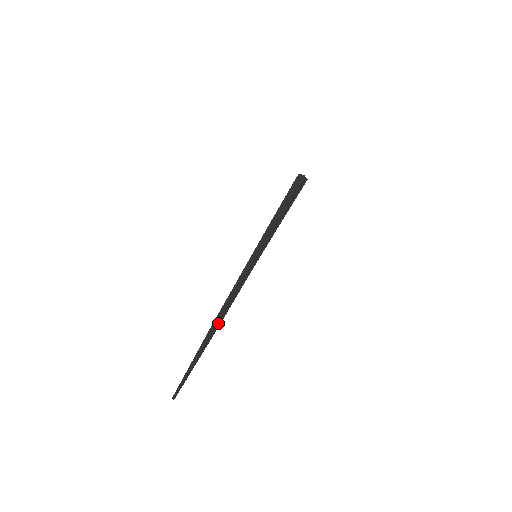
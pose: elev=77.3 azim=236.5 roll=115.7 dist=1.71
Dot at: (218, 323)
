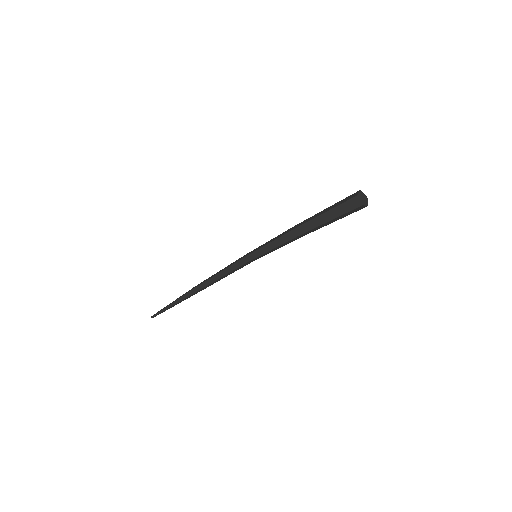
Dot at: (198, 291)
